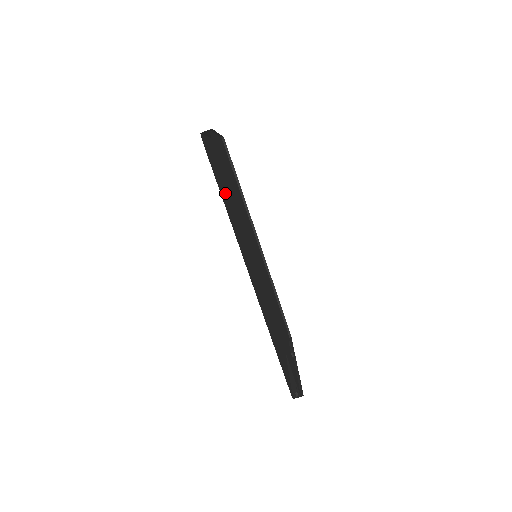
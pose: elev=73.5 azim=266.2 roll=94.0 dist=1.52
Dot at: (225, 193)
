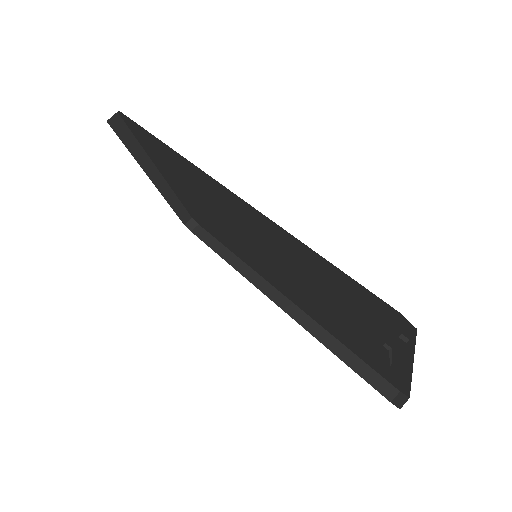
Dot at: occluded
